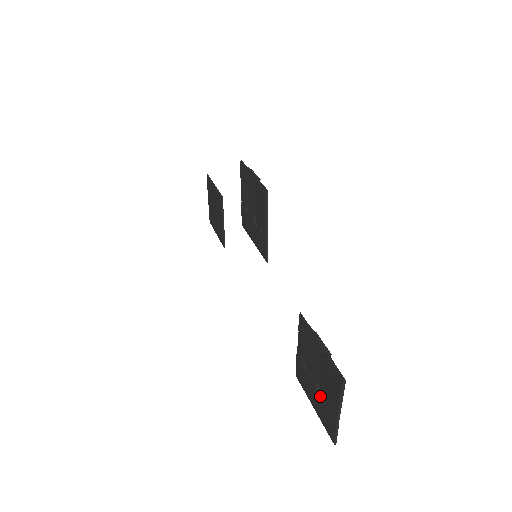
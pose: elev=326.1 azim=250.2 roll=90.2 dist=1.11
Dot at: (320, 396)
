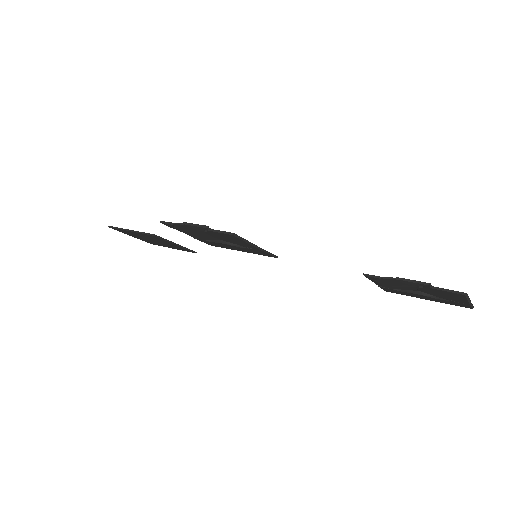
Dot at: (433, 298)
